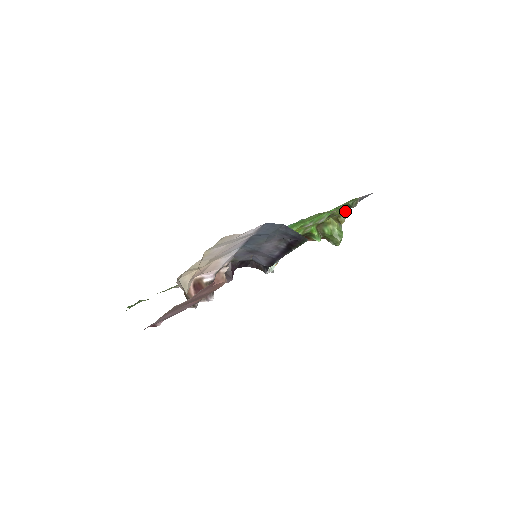
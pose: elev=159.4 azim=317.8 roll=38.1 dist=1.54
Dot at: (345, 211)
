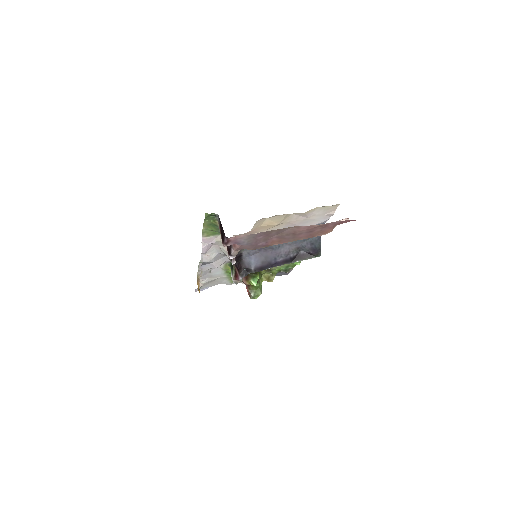
Dot at: occluded
